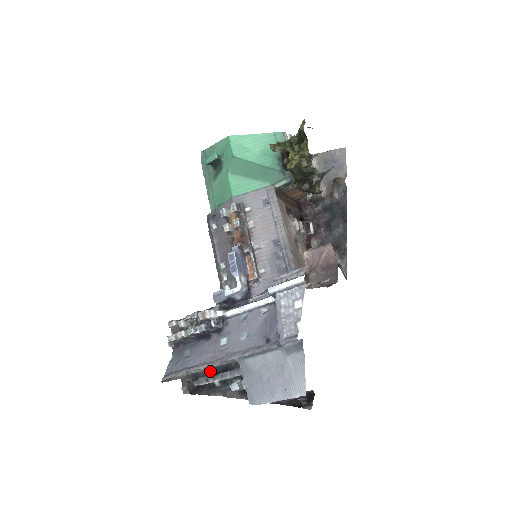
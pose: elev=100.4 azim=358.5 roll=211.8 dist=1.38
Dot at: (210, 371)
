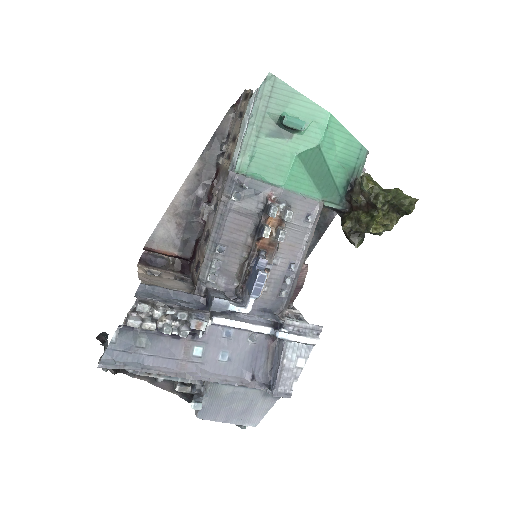
Dot at: occluded
